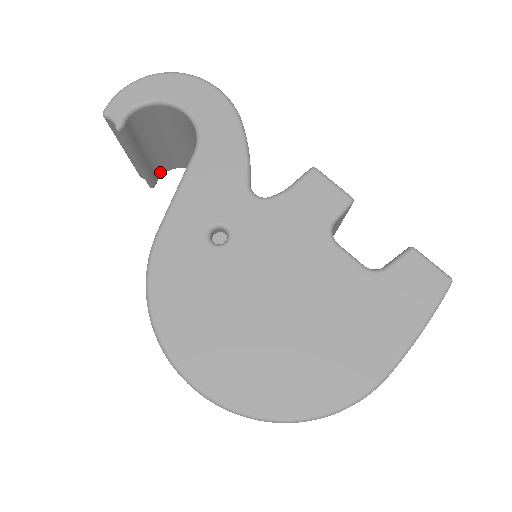
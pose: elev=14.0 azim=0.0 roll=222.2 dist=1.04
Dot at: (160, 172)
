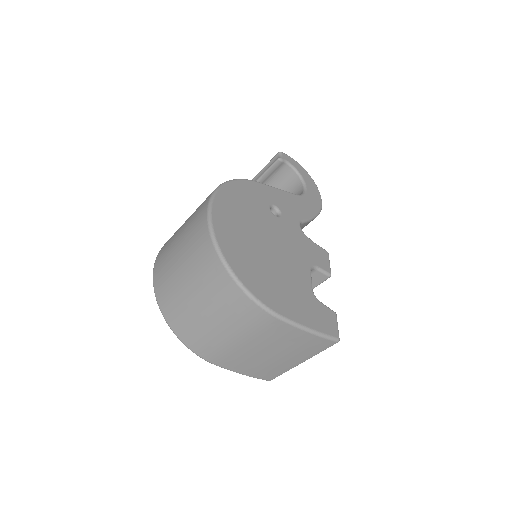
Dot at: occluded
